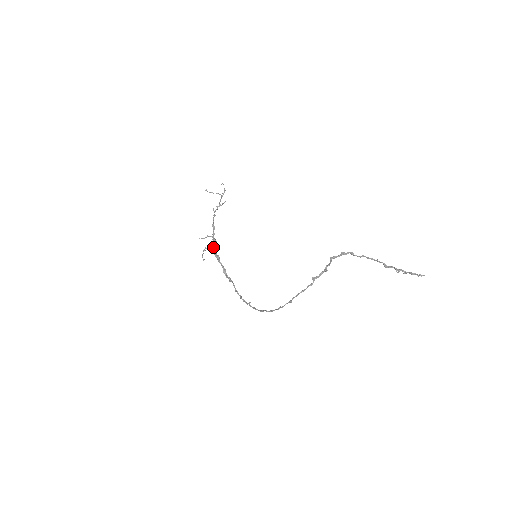
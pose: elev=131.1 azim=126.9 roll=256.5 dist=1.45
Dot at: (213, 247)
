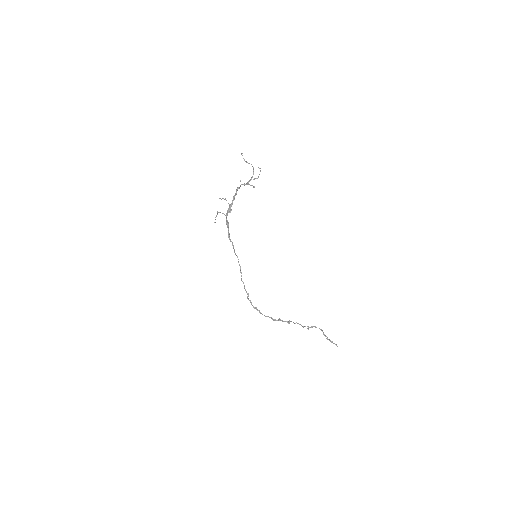
Dot at: occluded
